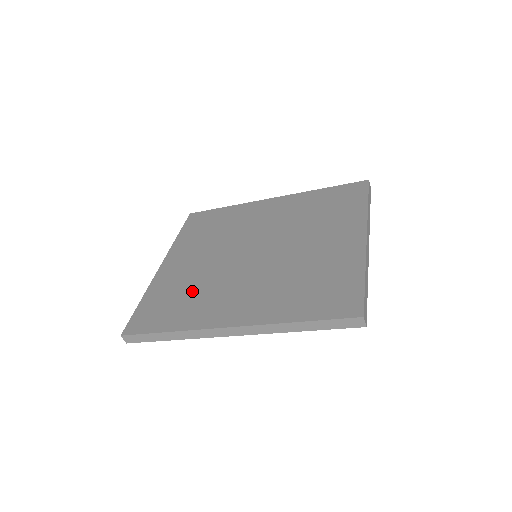
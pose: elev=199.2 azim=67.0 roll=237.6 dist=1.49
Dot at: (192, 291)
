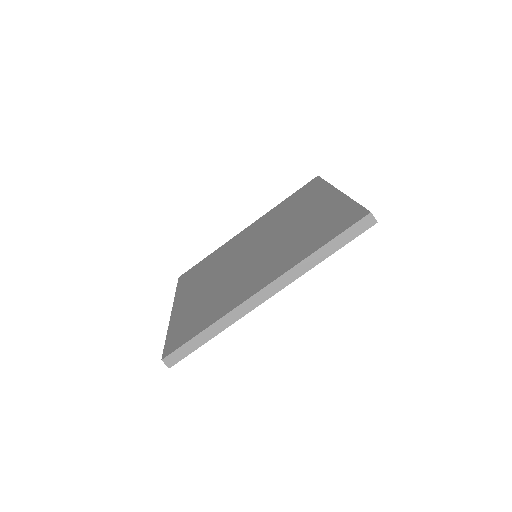
Dot at: (213, 299)
